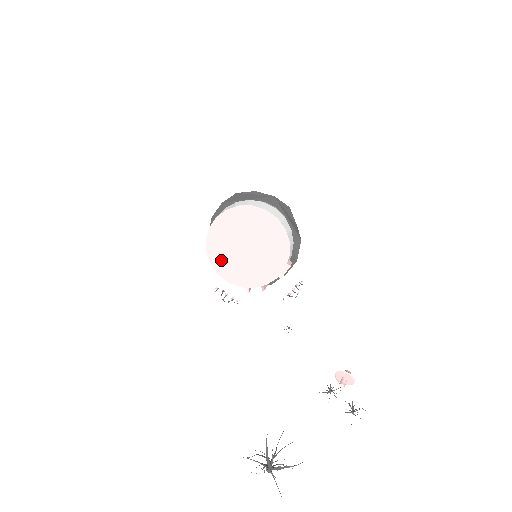
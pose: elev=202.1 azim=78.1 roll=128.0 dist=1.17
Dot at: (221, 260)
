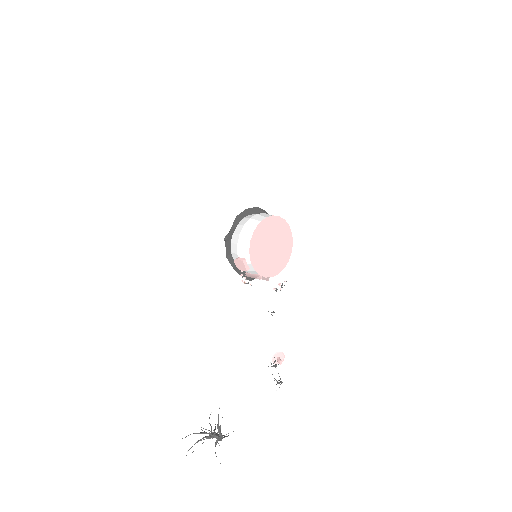
Dot at: (256, 250)
